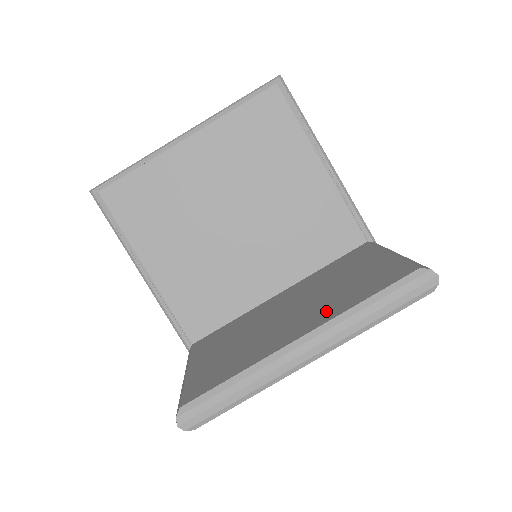
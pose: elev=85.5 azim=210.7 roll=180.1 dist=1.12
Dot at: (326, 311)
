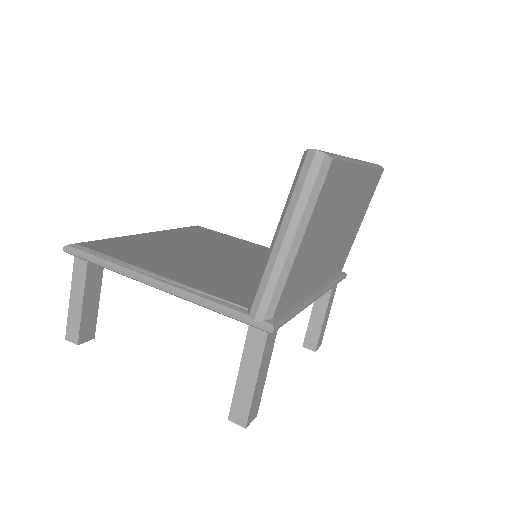
Dot at: occluded
